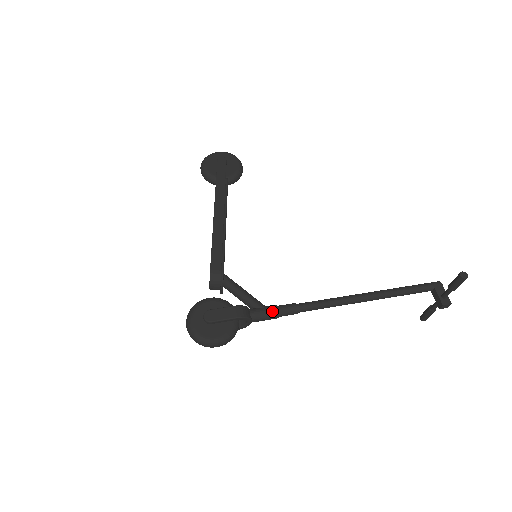
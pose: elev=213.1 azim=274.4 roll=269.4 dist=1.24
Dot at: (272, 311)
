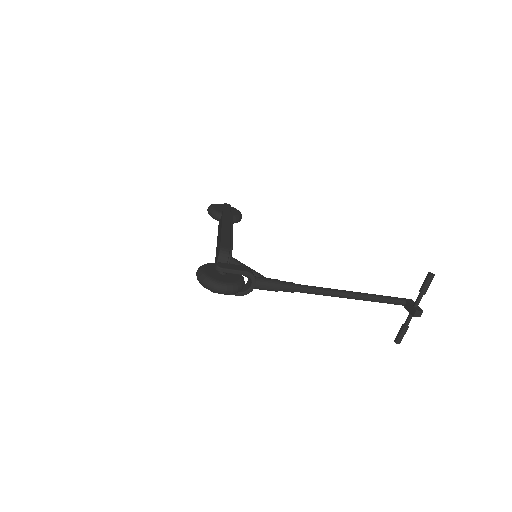
Dot at: (274, 280)
